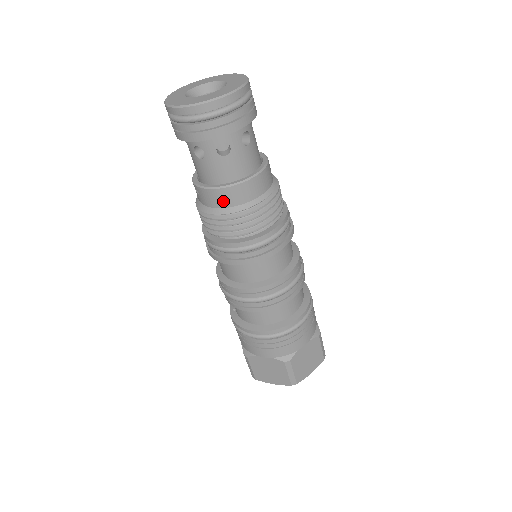
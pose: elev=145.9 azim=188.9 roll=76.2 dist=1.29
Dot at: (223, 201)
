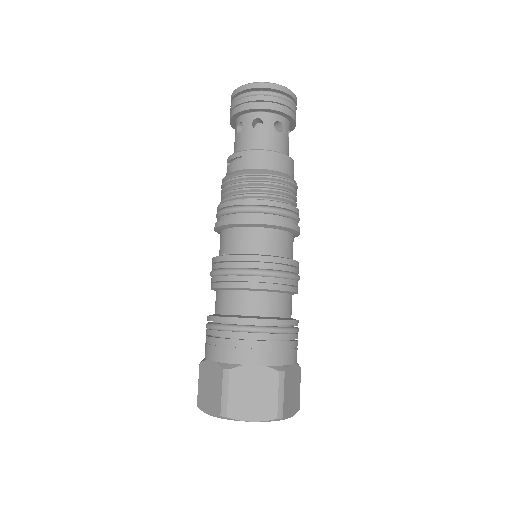
Dot at: (269, 163)
